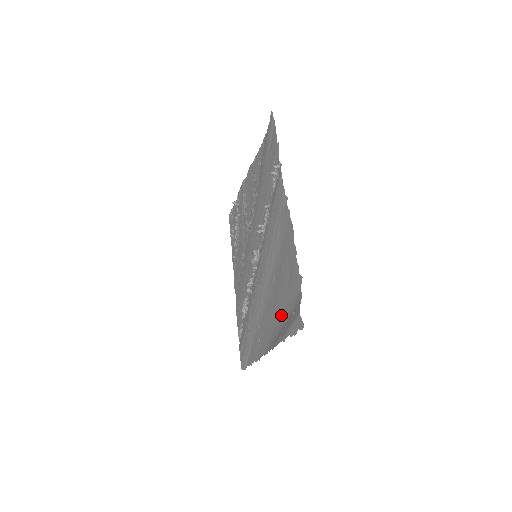
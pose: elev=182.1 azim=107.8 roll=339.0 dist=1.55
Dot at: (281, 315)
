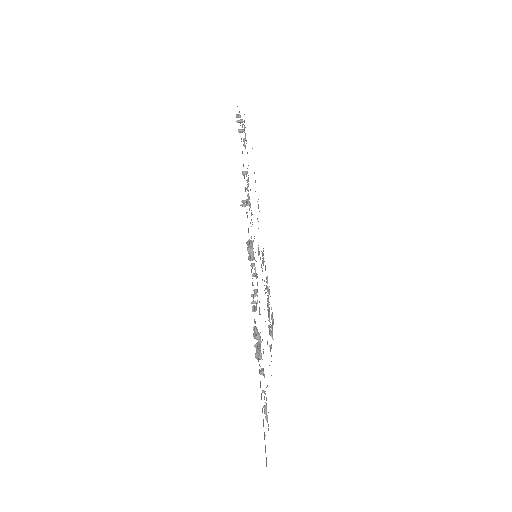
Dot at: occluded
